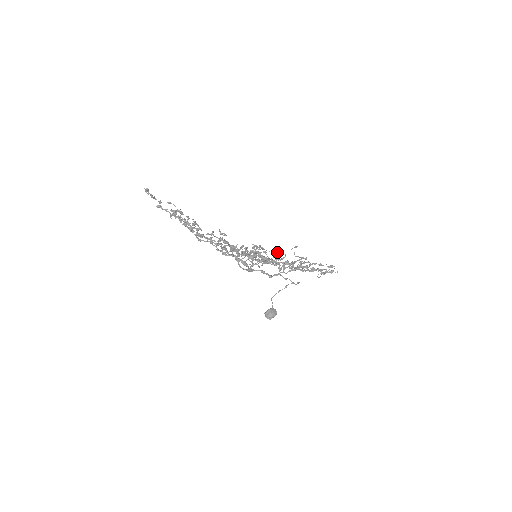
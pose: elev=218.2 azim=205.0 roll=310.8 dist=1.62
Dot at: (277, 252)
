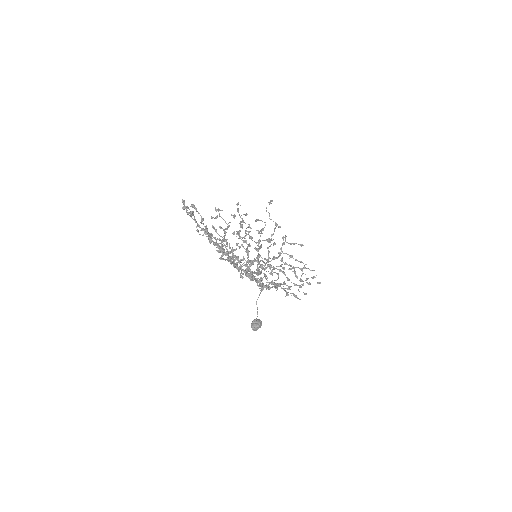
Dot at: occluded
